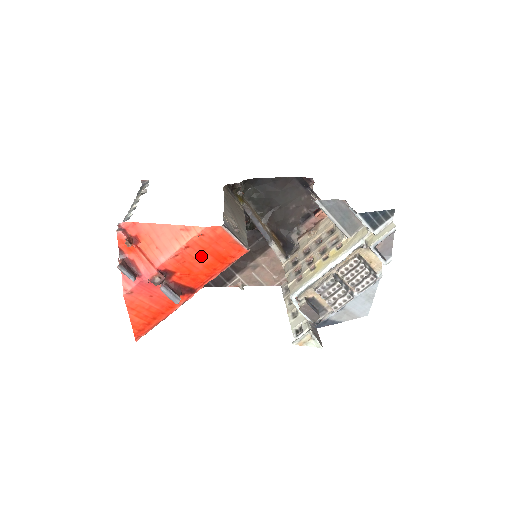
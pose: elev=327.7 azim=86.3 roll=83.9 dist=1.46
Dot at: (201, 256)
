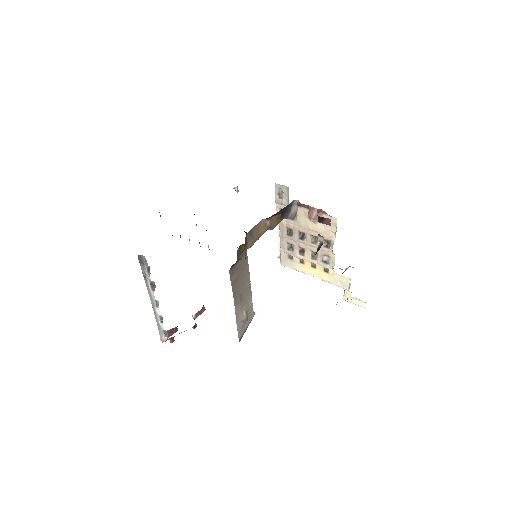
Dot at: occluded
